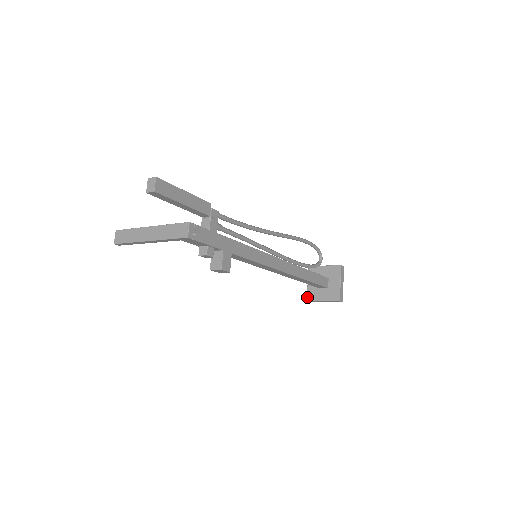
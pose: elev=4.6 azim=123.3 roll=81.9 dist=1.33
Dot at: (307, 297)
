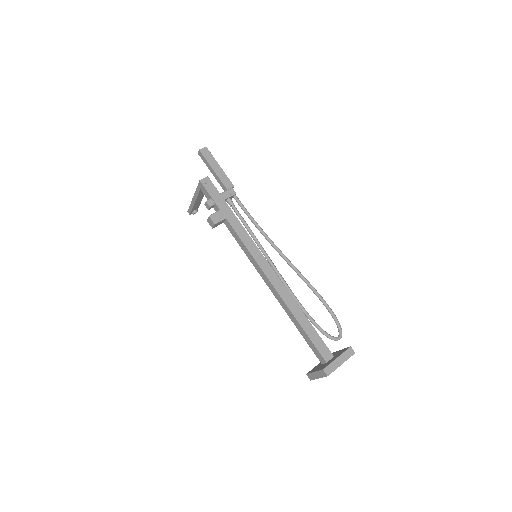
Dot at: (309, 371)
